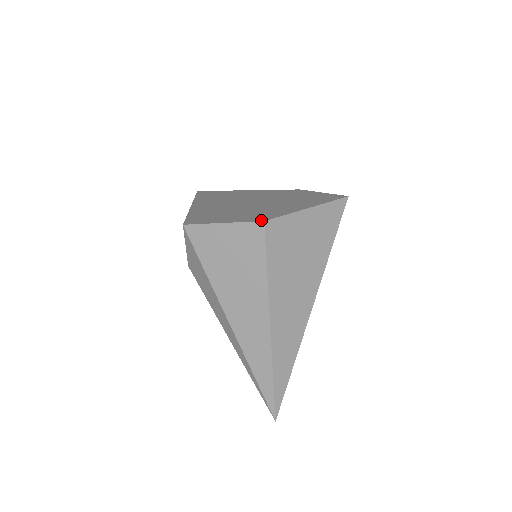
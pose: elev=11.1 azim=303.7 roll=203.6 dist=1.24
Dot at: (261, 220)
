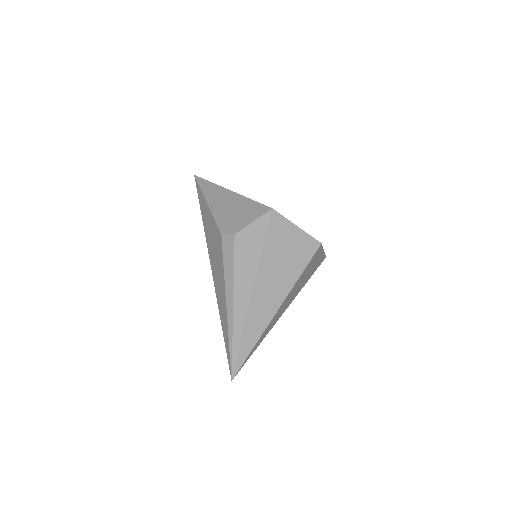
Dot at: occluded
